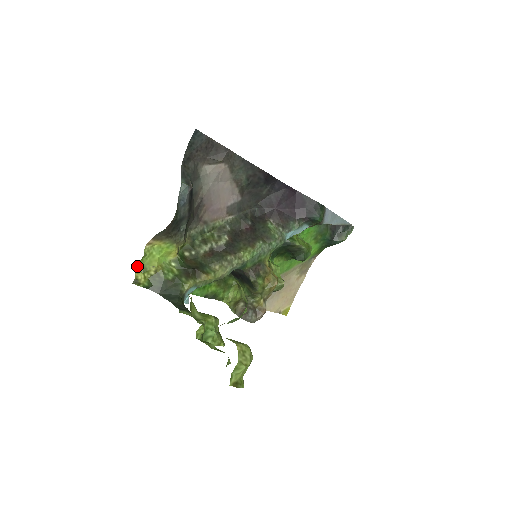
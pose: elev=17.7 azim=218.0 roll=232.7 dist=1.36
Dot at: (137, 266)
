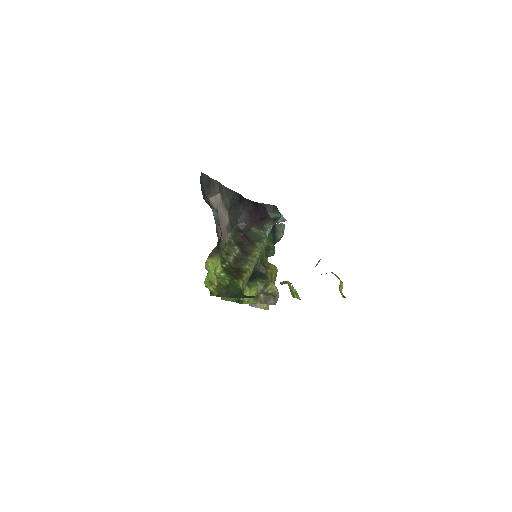
Dot at: (205, 283)
